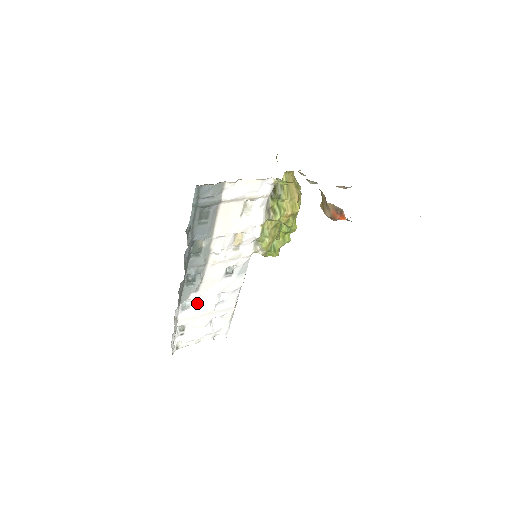
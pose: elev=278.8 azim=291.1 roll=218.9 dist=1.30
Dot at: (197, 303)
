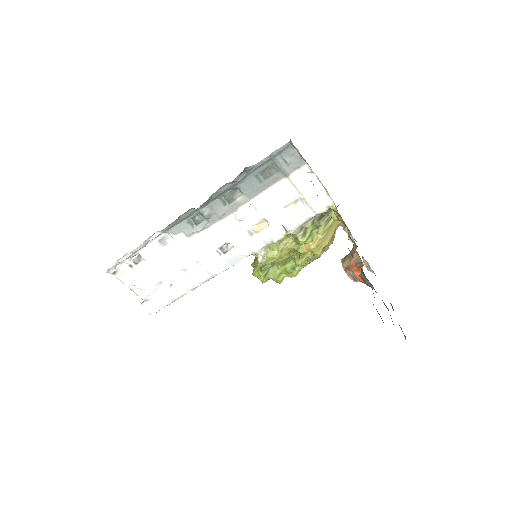
Dot at: (174, 249)
